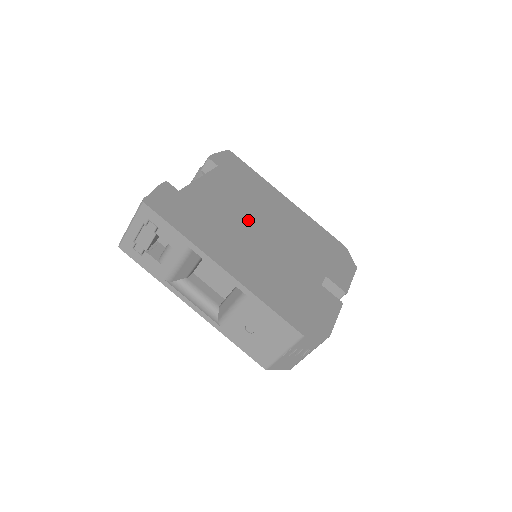
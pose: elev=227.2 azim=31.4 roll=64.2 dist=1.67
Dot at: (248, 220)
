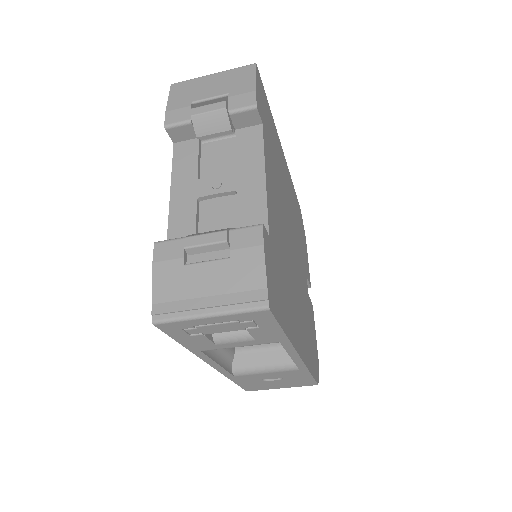
Dot at: (287, 236)
